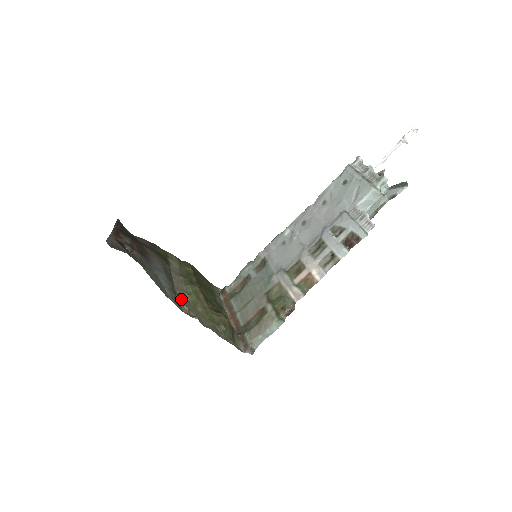
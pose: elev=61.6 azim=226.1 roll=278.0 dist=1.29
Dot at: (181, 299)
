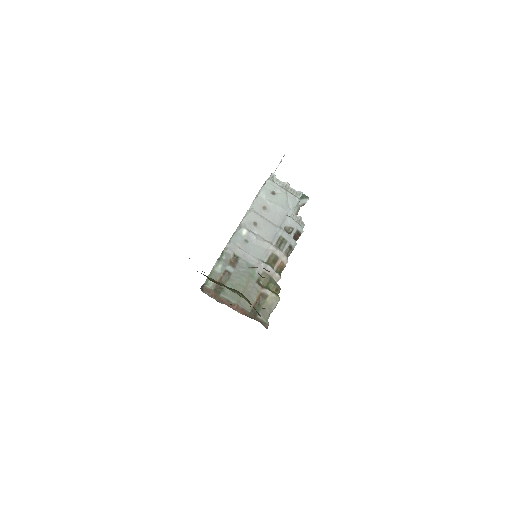
Dot at: occluded
